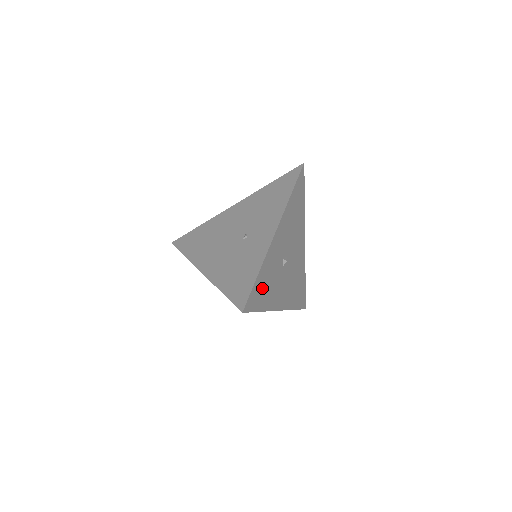
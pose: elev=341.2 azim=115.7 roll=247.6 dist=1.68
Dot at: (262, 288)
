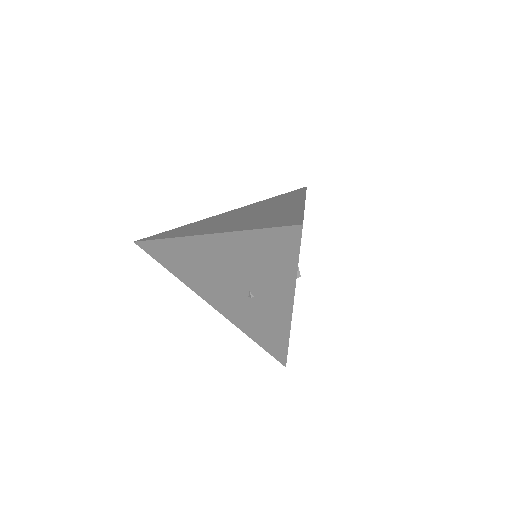
Dot at: occluded
